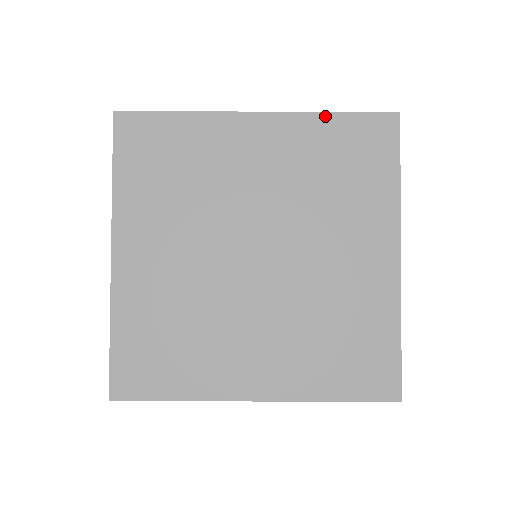
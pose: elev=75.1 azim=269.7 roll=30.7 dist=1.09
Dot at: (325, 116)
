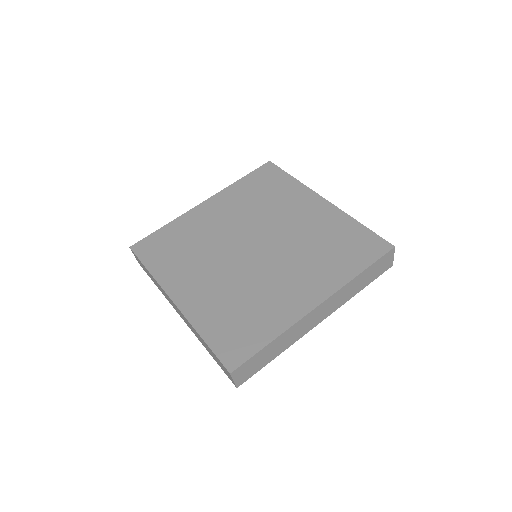
Dot at: (237, 183)
